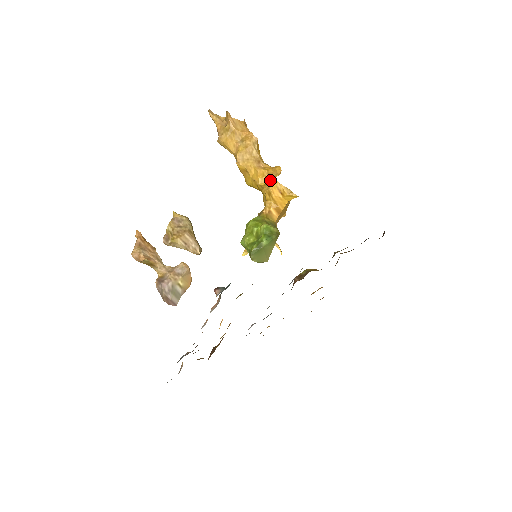
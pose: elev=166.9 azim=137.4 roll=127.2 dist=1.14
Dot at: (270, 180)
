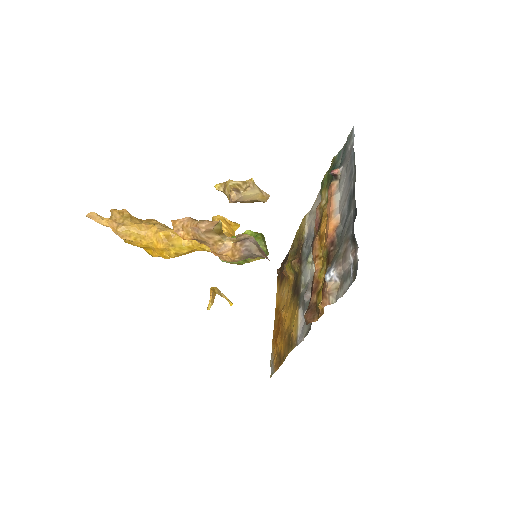
Dot at: occluded
